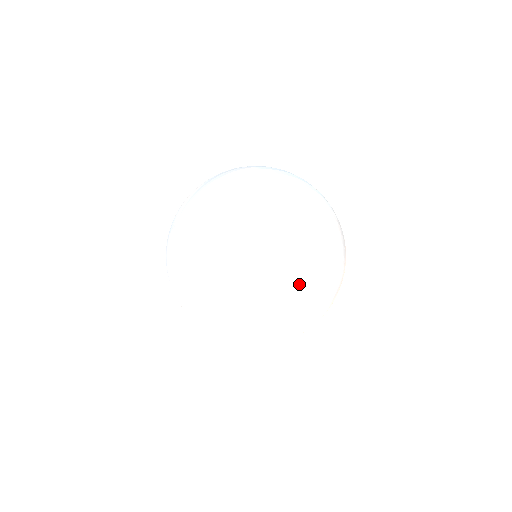
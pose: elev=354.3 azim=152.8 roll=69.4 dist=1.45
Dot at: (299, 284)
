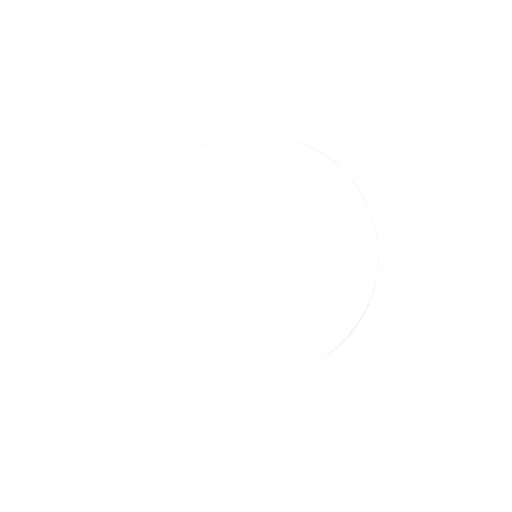
Dot at: (249, 333)
